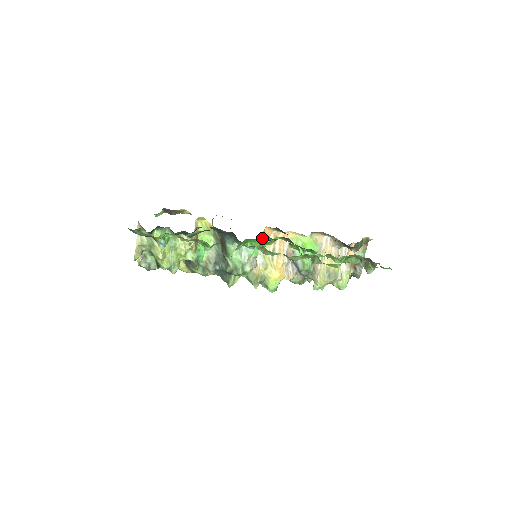
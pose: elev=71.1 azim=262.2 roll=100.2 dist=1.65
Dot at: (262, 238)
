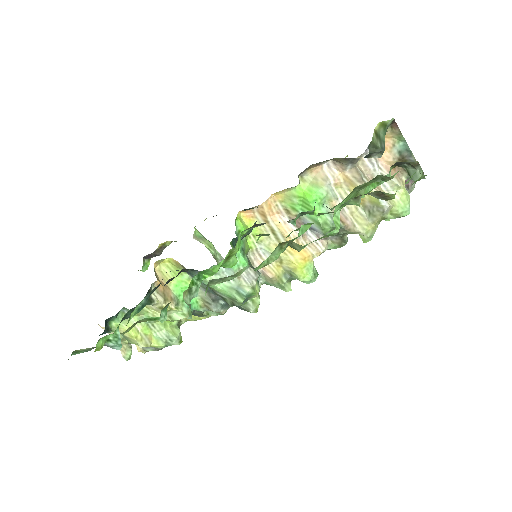
Dot at: occluded
